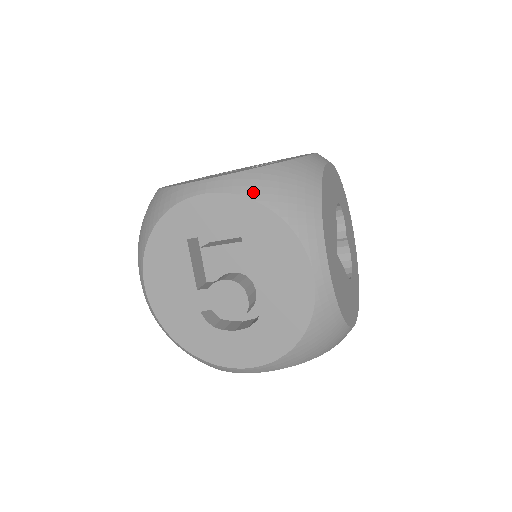
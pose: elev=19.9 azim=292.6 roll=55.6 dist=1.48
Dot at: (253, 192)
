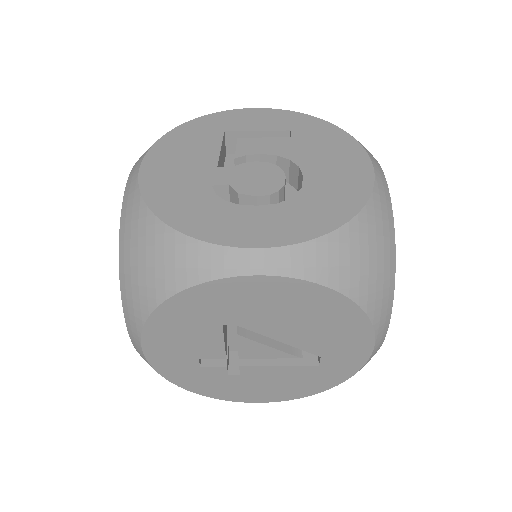
Dot at: occluded
